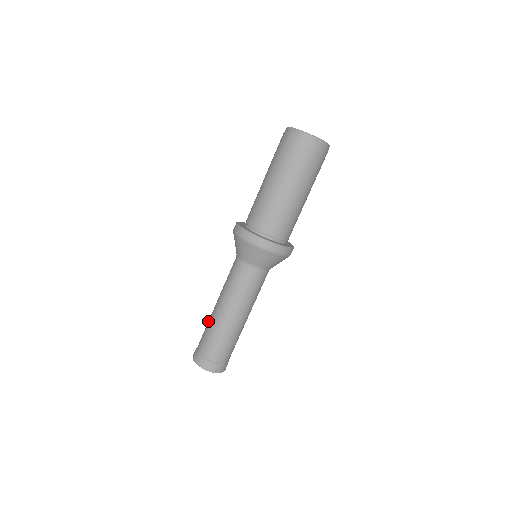
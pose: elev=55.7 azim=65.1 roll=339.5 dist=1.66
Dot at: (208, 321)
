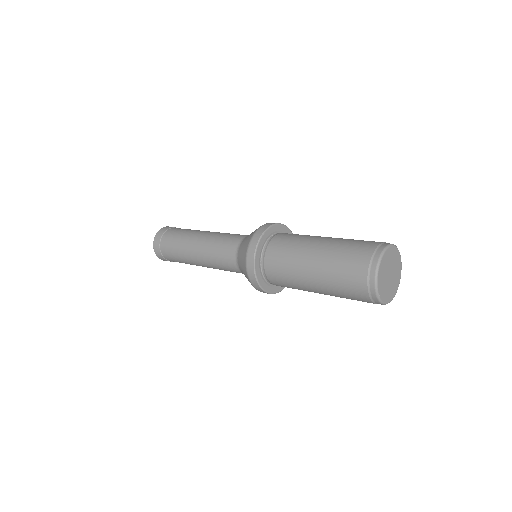
Dot at: (183, 237)
